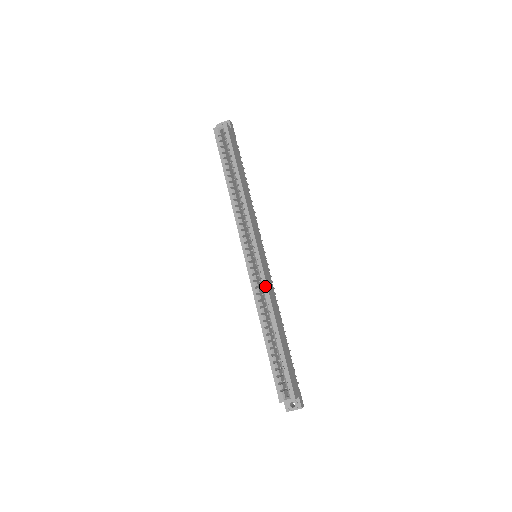
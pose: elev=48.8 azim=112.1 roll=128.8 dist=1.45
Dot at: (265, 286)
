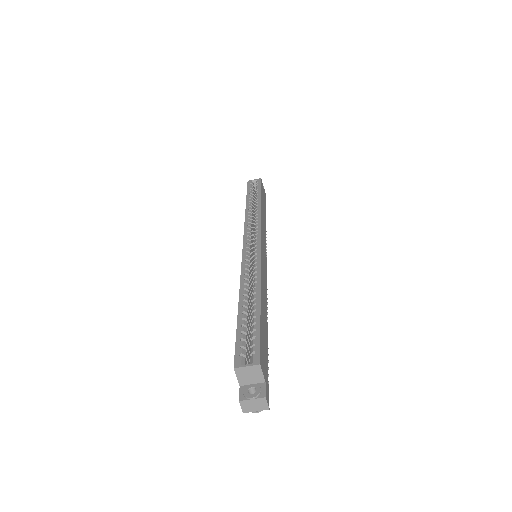
Dot at: (258, 263)
